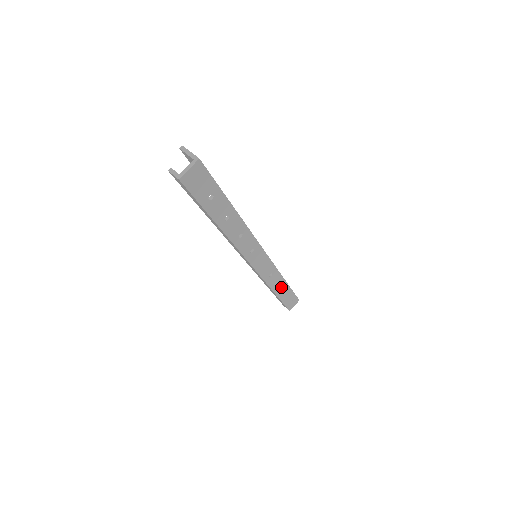
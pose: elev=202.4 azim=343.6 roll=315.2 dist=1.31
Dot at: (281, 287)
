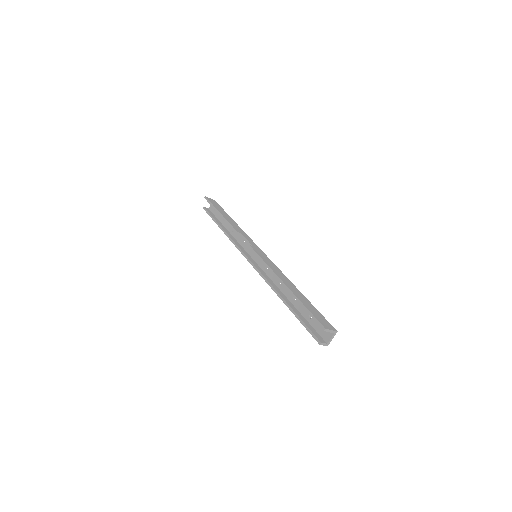
Dot at: occluded
